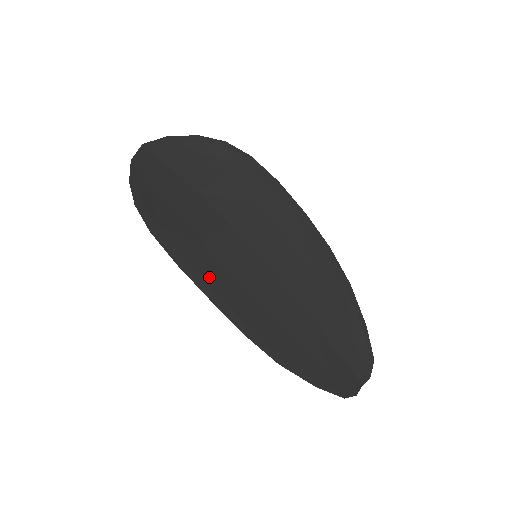
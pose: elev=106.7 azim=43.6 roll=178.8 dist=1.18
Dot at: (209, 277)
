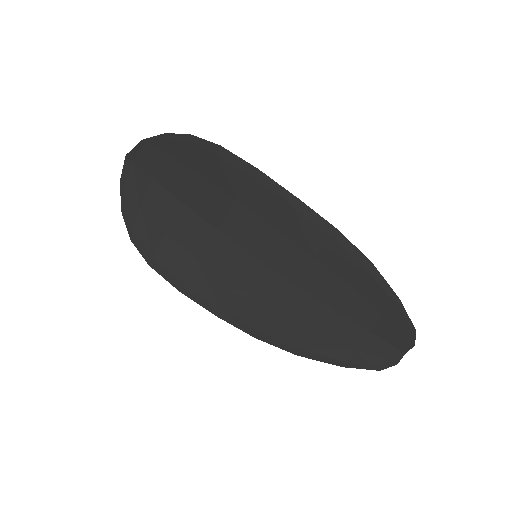
Dot at: (210, 295)
